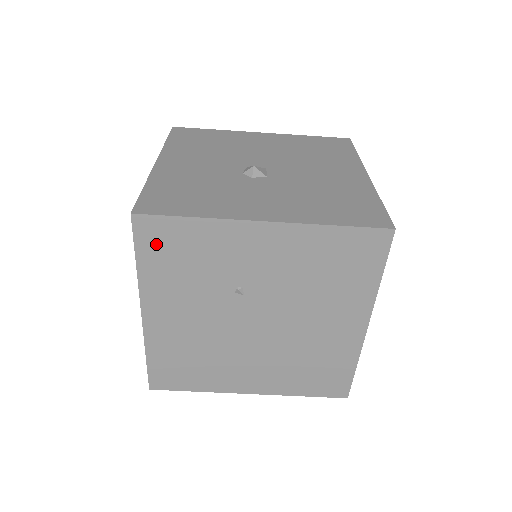
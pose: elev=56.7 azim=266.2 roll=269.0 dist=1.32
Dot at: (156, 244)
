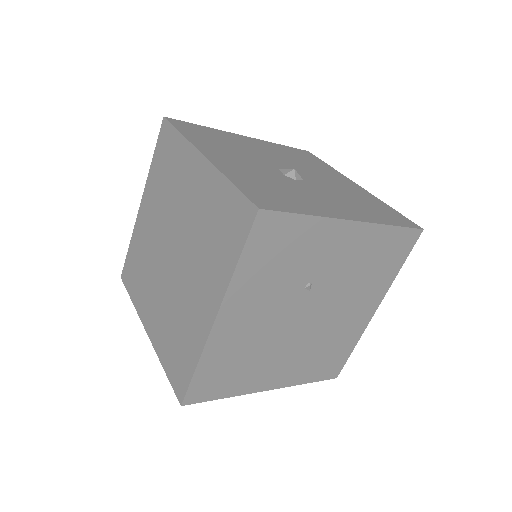
Dot at: (265, 241)
